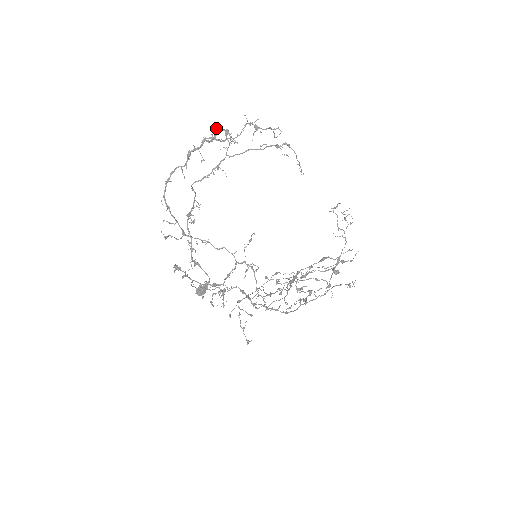
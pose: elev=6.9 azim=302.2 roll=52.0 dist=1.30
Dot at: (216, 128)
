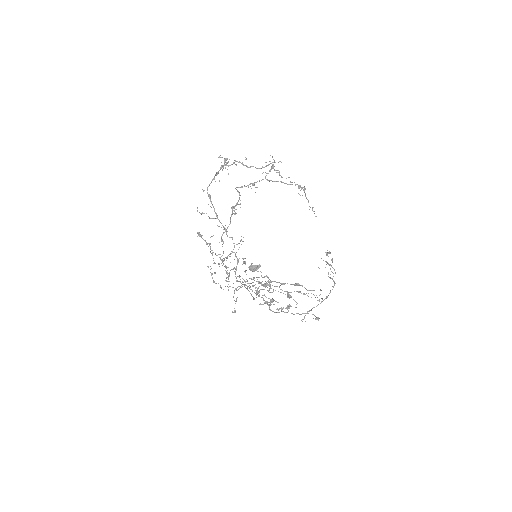
Dot at: occluded
